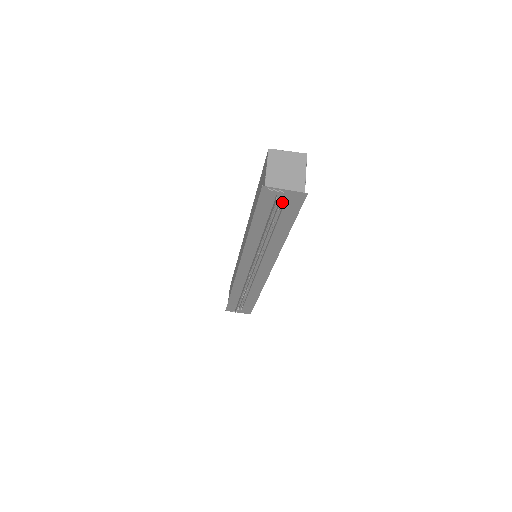
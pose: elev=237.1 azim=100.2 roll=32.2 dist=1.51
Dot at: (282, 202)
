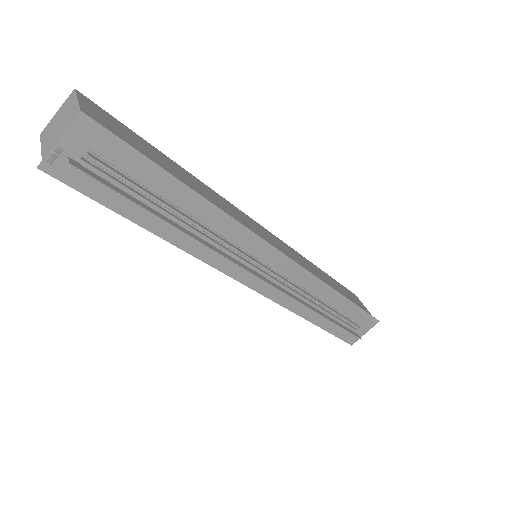
Dot at: (91, 159)
